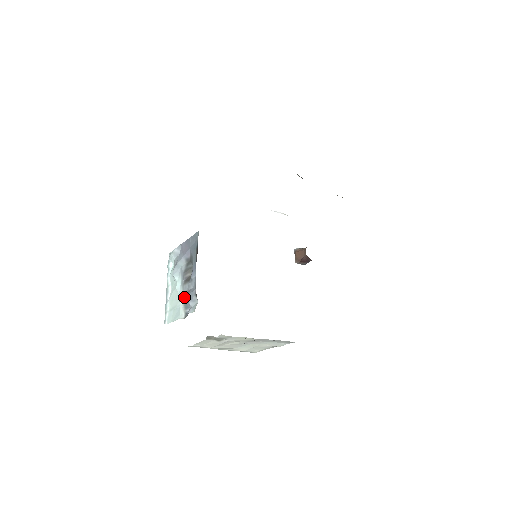
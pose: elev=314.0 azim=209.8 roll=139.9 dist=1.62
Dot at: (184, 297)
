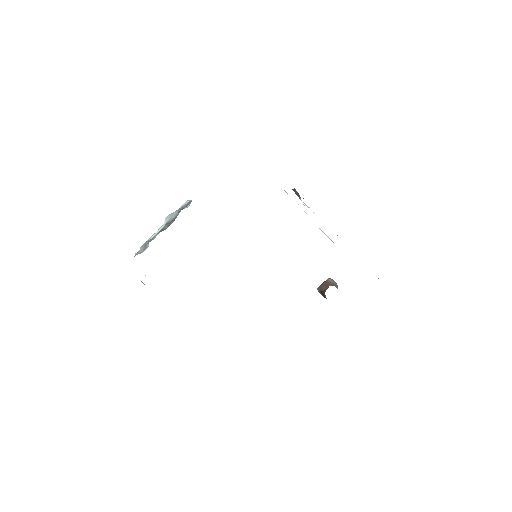
Dot at: occluded
